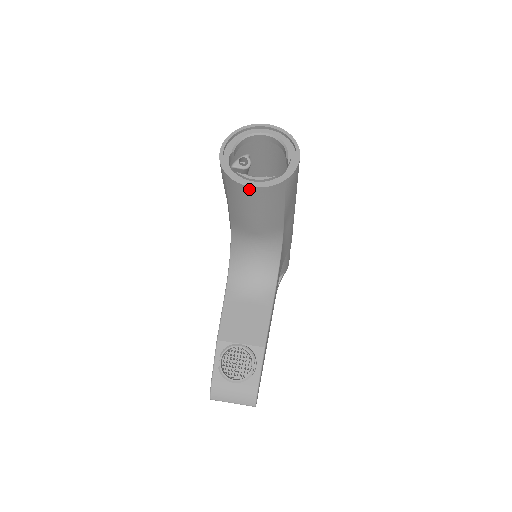
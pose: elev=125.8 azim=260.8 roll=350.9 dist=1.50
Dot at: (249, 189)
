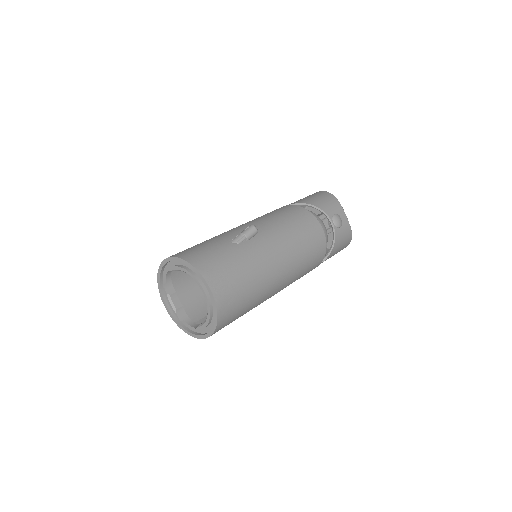
Dot at: (166, 300)
